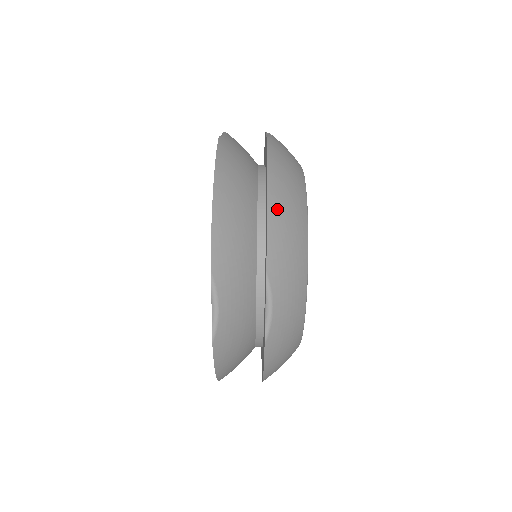
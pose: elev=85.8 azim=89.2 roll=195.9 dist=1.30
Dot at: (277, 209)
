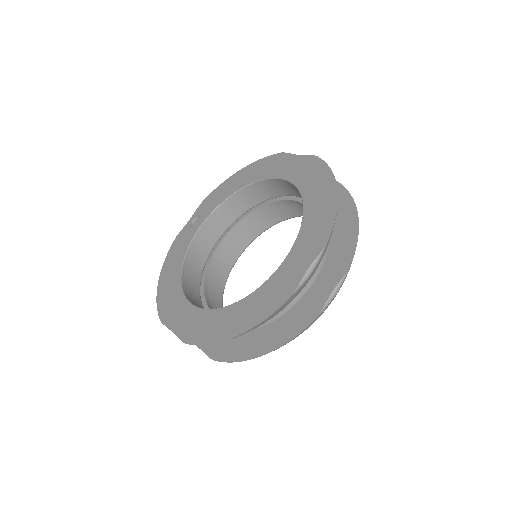
Dot at: occluded
